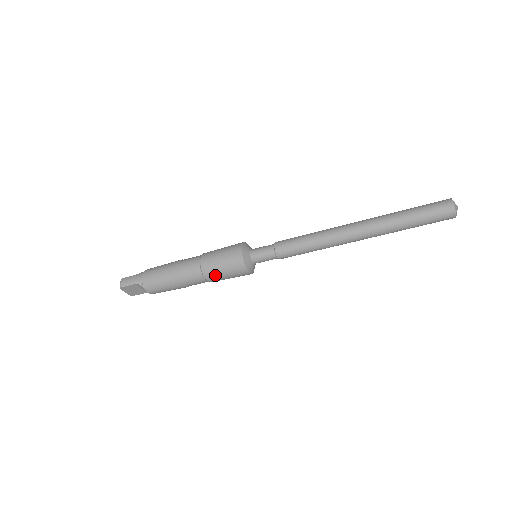
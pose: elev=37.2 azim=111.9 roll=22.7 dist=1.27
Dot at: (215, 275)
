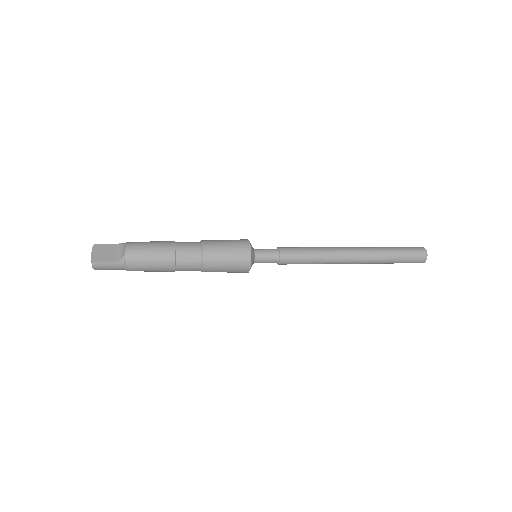
Dot at: occluded
